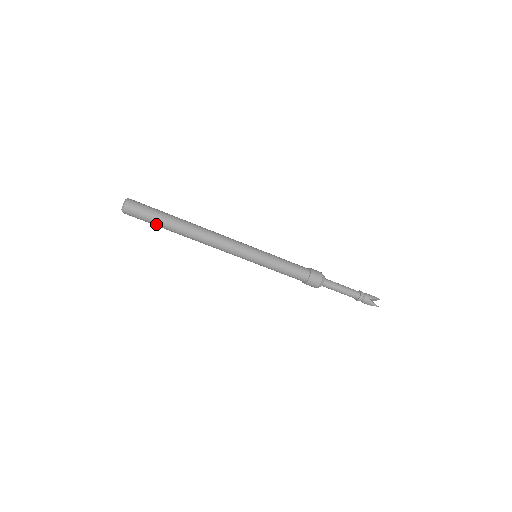
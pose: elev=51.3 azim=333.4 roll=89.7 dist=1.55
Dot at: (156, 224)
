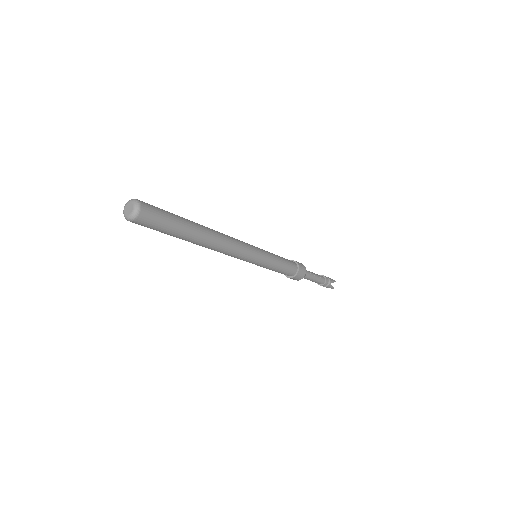
Dot at: (168, 233)
